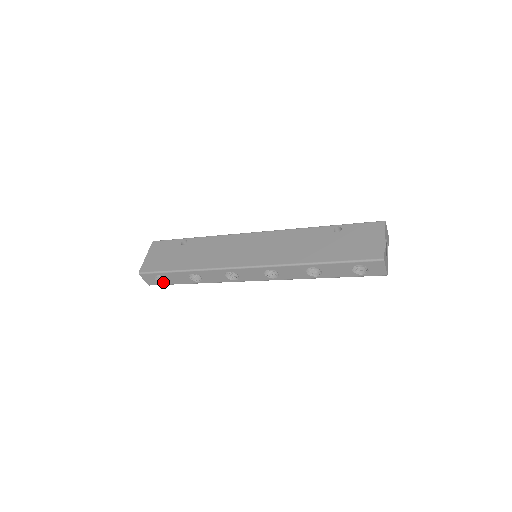
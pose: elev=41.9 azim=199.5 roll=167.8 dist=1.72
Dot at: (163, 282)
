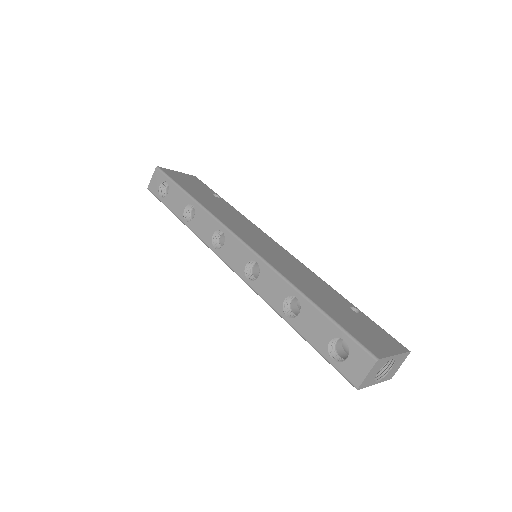
Dot at: (161, 195)
